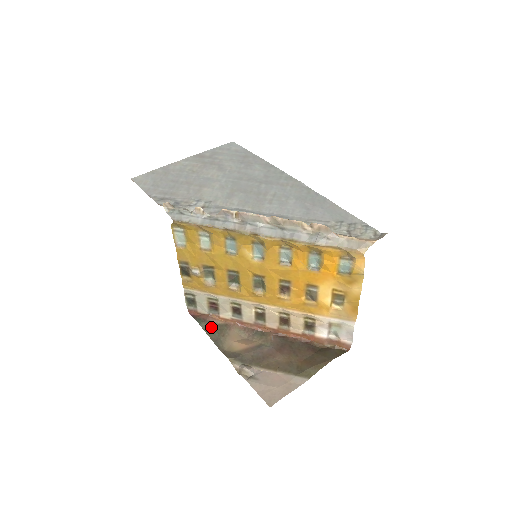
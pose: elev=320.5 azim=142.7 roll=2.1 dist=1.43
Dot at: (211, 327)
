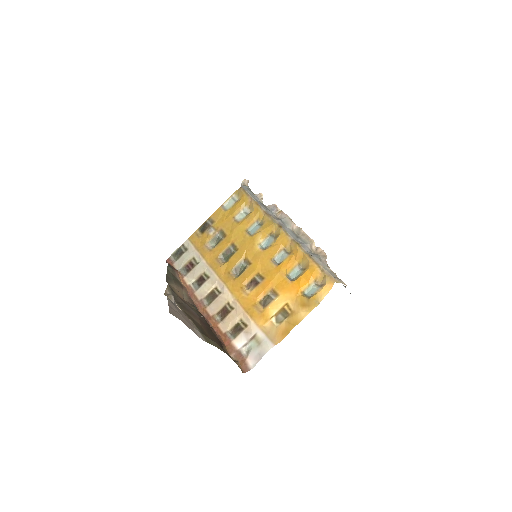
Dot at: (173, 274)
